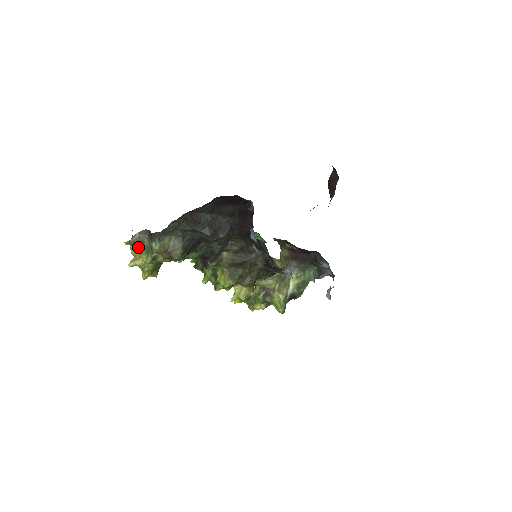
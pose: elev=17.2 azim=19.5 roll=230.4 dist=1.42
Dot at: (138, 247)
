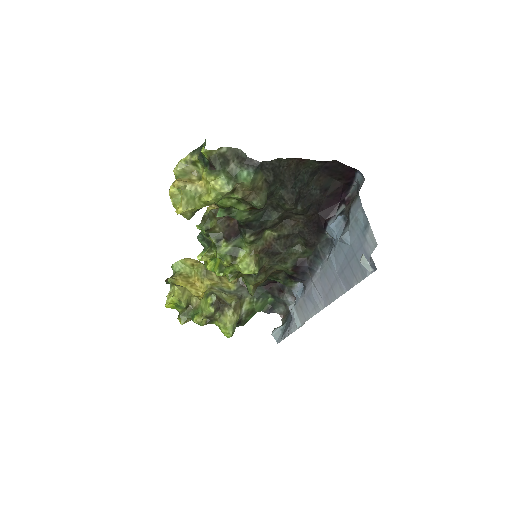
Dot at: (216, 165)
